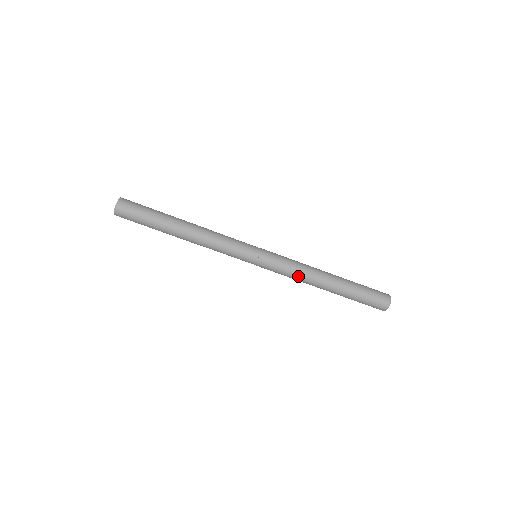
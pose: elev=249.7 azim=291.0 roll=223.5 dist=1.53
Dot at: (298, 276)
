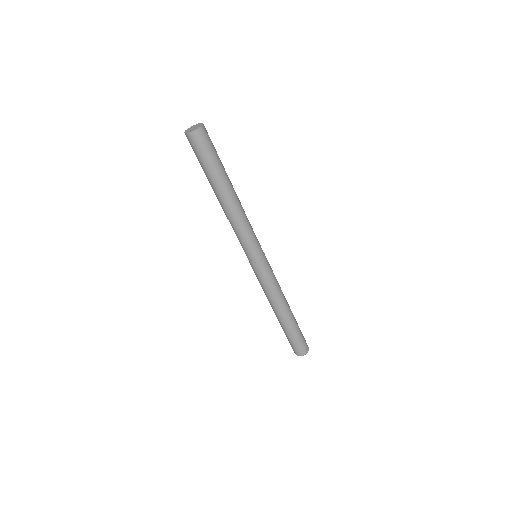
Dot at: (277, 291)
